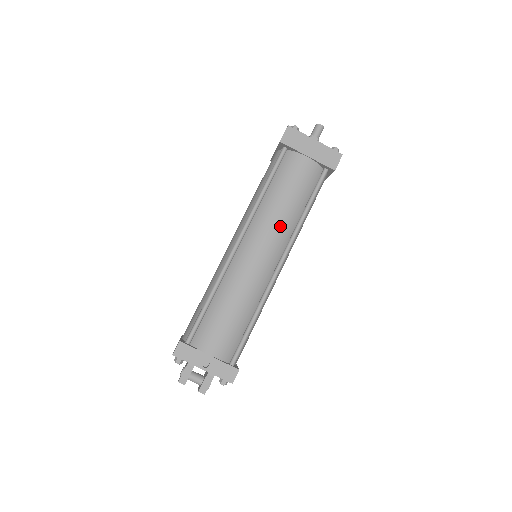
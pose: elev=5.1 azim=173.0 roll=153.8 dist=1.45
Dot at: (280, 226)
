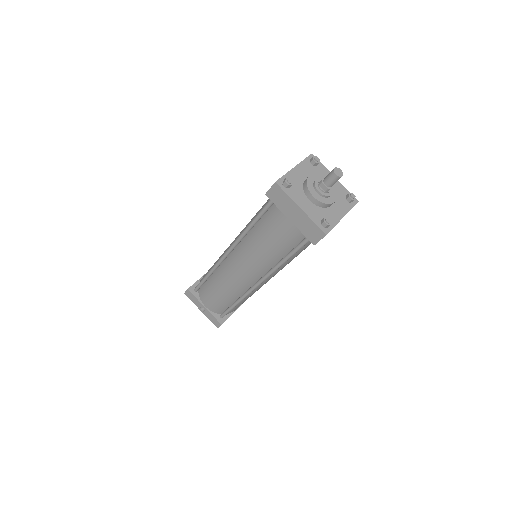
Dot at: (258, 261)
